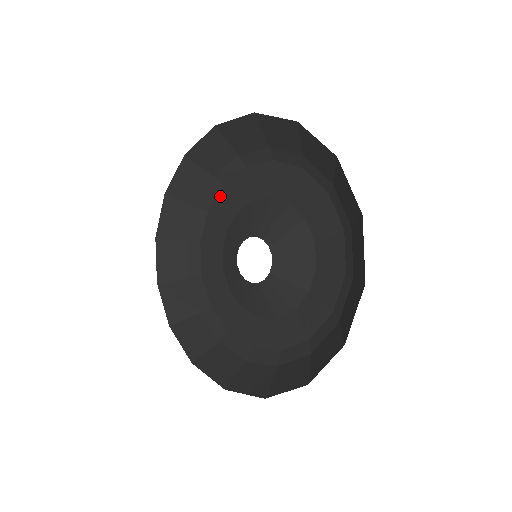
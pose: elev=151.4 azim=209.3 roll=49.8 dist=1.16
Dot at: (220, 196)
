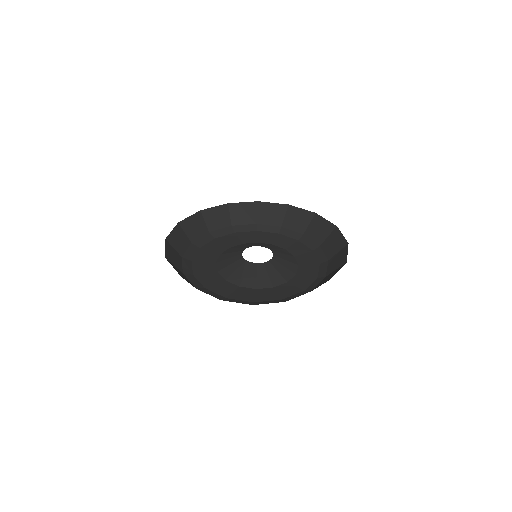
Dot at: (212, 242)
